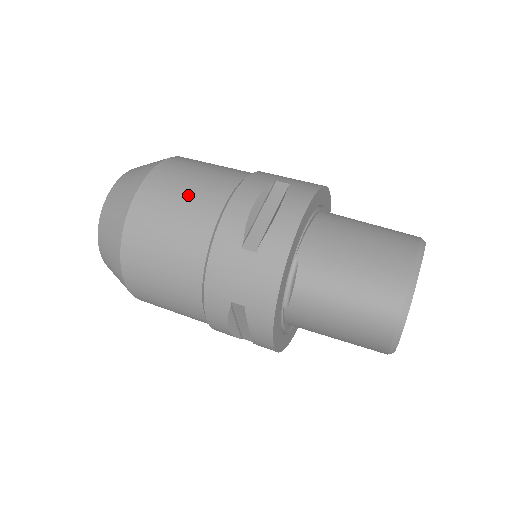
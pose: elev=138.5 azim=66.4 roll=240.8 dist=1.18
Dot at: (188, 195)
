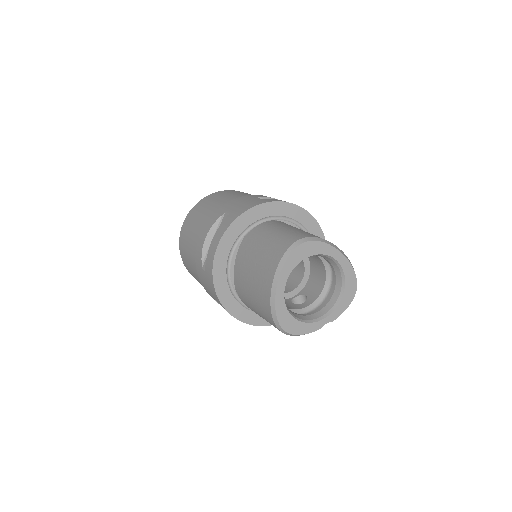
Dot at: occluded
